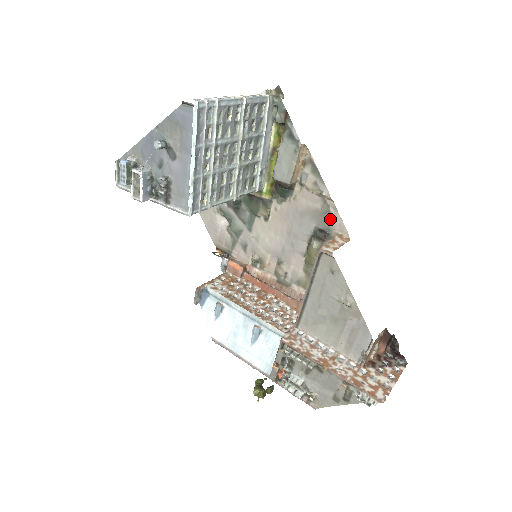
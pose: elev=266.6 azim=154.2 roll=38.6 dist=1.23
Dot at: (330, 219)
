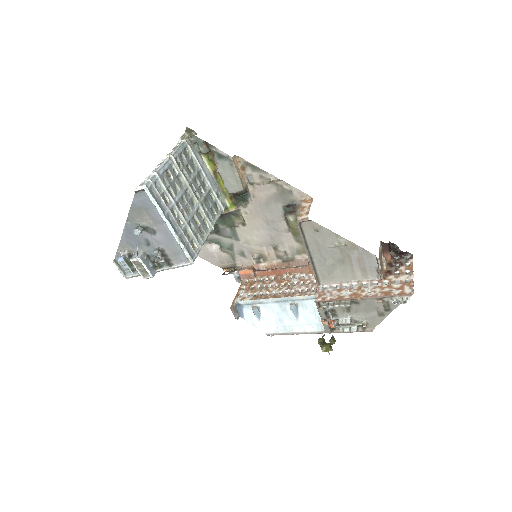
Dot at: (289, 194)
